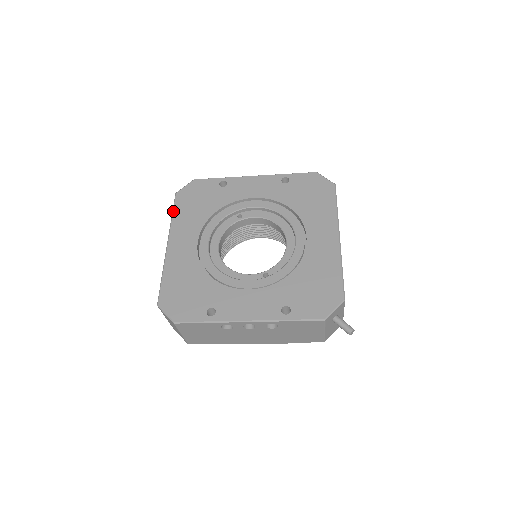
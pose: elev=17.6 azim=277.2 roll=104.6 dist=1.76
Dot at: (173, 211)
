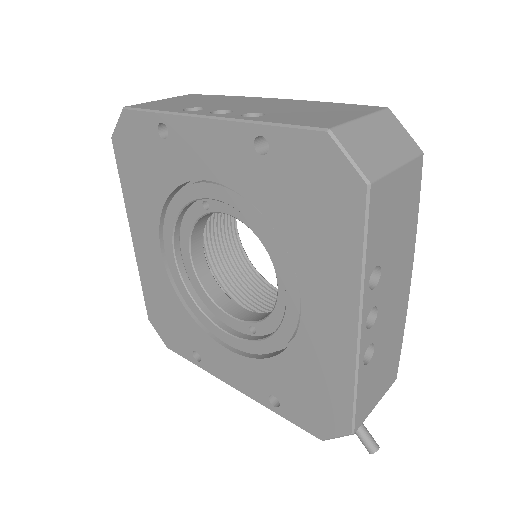
Dot at: occluded
